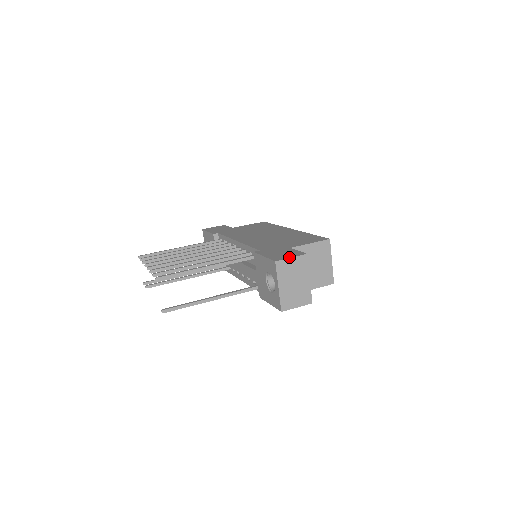
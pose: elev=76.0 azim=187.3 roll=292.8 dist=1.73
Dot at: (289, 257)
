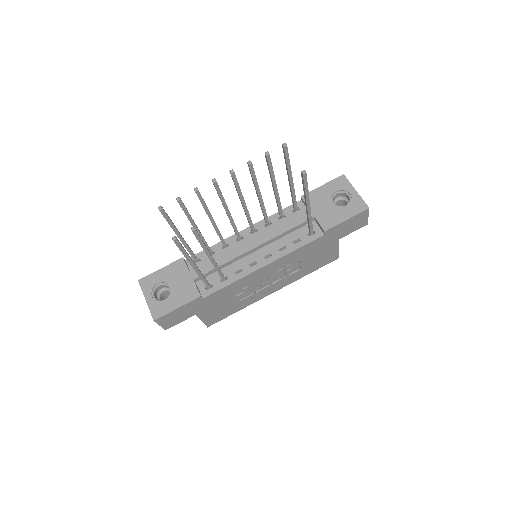
Dot at: occluded
